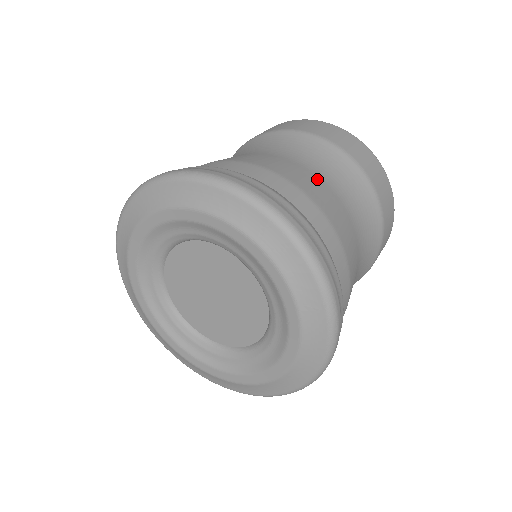
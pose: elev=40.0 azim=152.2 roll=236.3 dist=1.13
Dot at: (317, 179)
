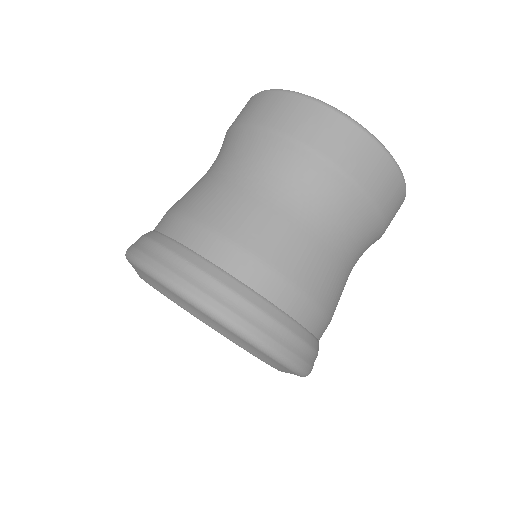
Dot at: (222, 186)
